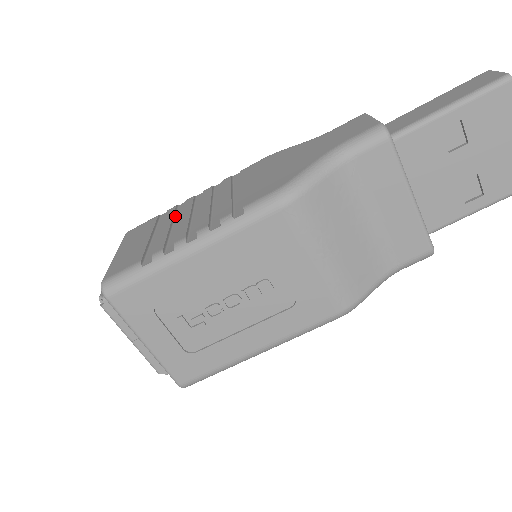
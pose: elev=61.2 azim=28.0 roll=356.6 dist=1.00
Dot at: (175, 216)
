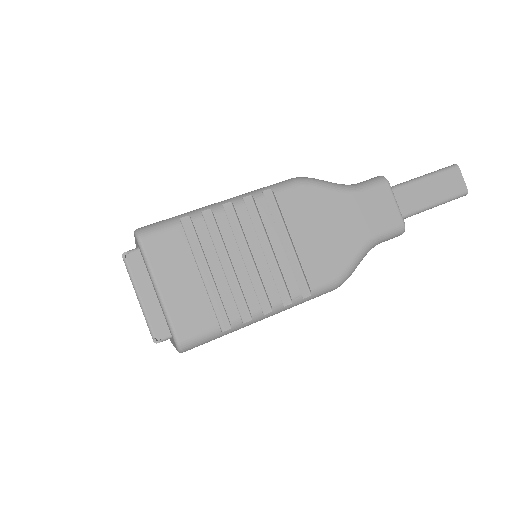
Dot at: (212, 242)
